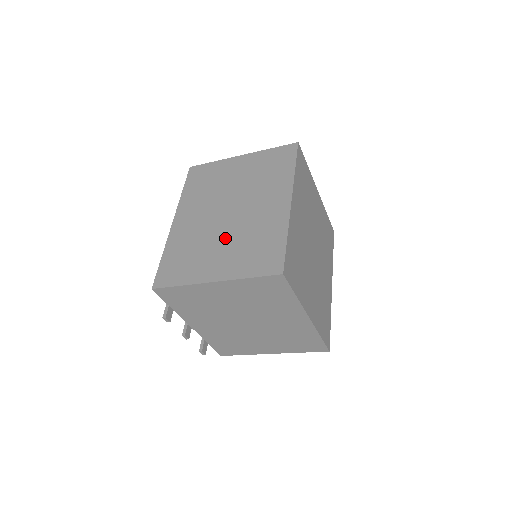
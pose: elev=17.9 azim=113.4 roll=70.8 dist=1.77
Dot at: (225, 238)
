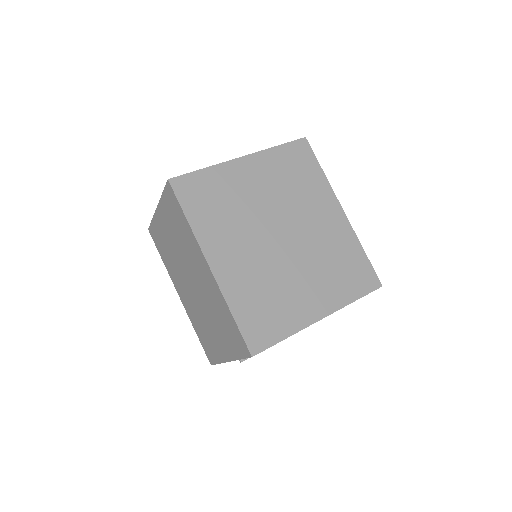
Dot at: (207, 315)
